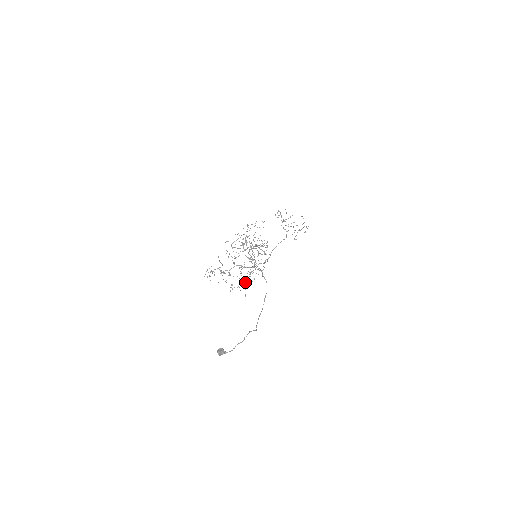
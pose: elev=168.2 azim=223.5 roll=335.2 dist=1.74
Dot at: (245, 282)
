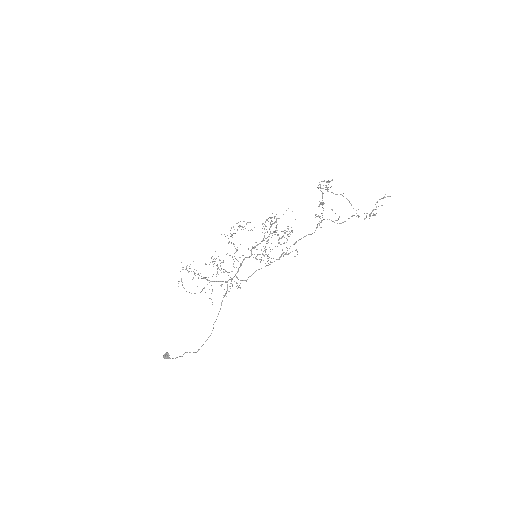
Dot at: (232, 286)
